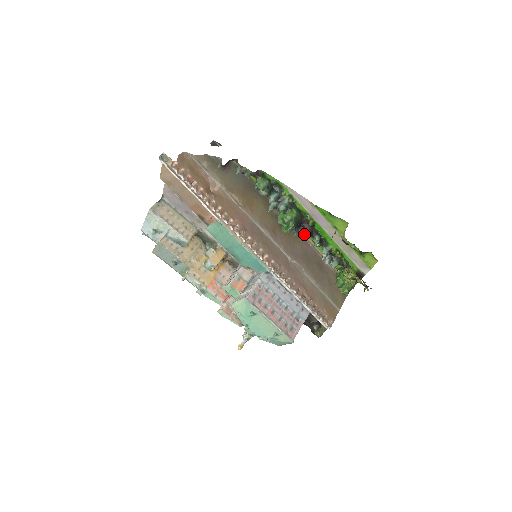
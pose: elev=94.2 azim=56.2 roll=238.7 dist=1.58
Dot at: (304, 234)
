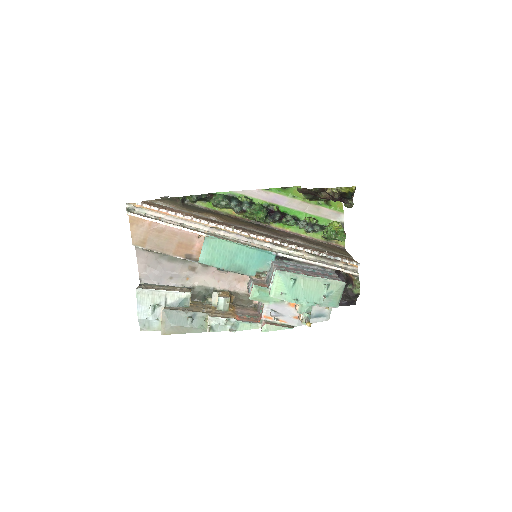
Dot at: (277, 216)
